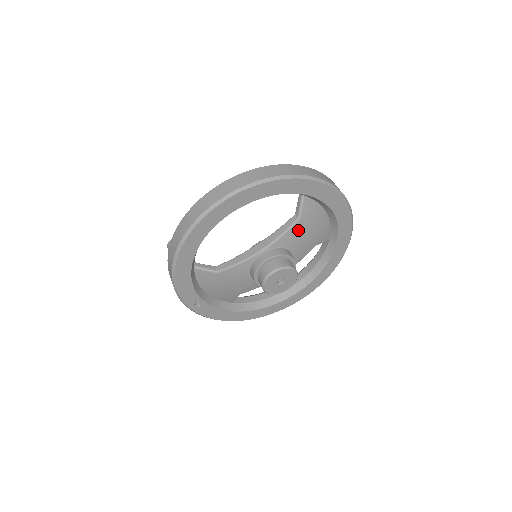
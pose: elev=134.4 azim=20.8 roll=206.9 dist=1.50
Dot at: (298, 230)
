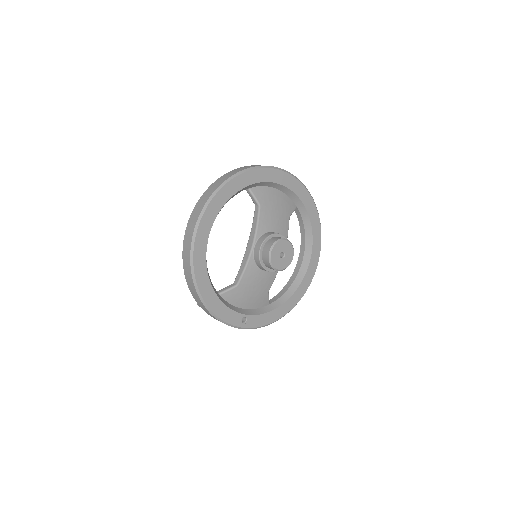
Dot at: (266, 214)
